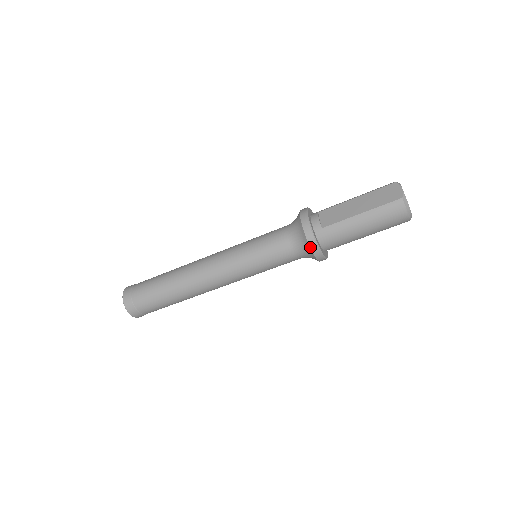
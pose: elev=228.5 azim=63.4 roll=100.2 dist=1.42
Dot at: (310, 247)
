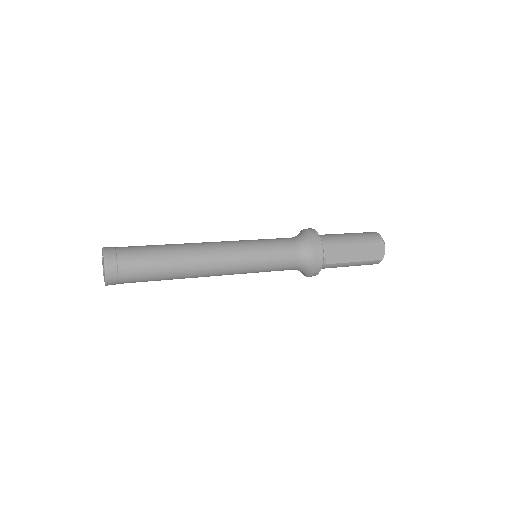
Dot at: (310, 276)
